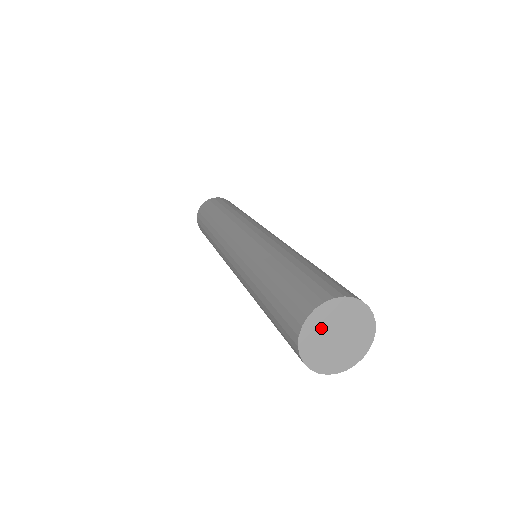
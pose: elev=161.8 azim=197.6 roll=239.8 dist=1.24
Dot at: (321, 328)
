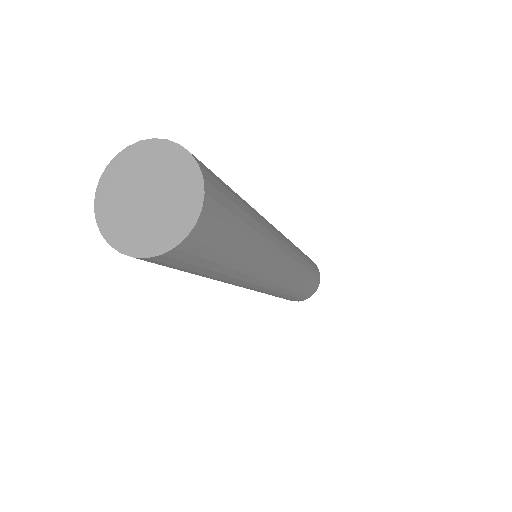
Dot at: (119, 206)
